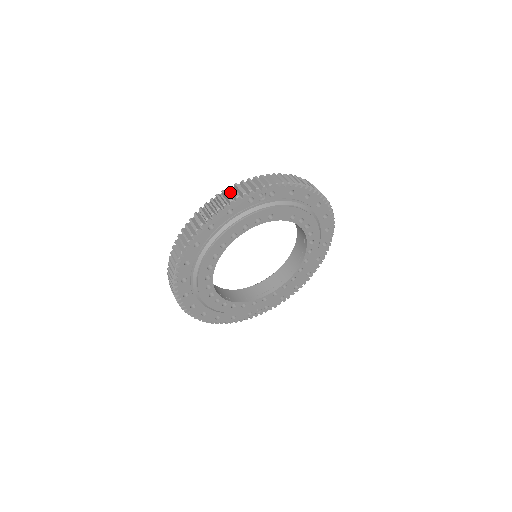
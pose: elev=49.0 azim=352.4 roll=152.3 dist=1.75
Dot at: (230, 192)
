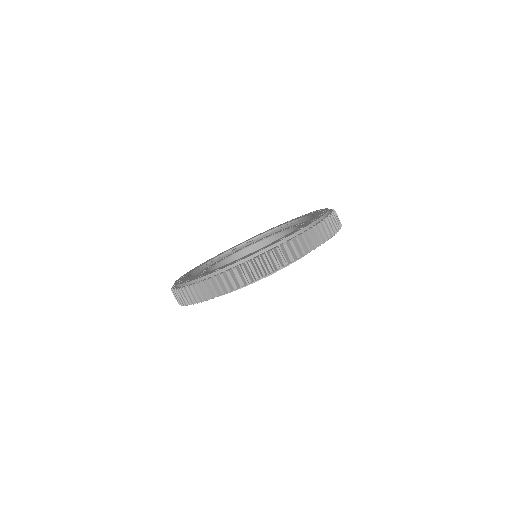
Dot at: (277, 254)
